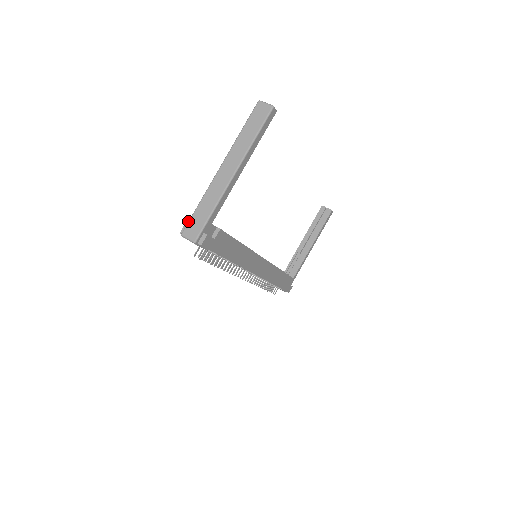
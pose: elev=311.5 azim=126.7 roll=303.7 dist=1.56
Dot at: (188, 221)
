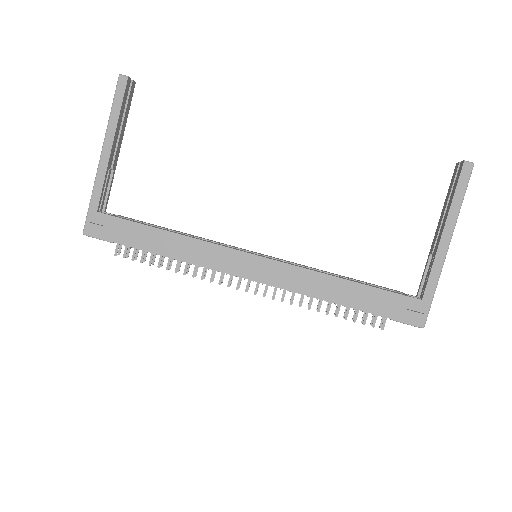
Dot at: occluded
